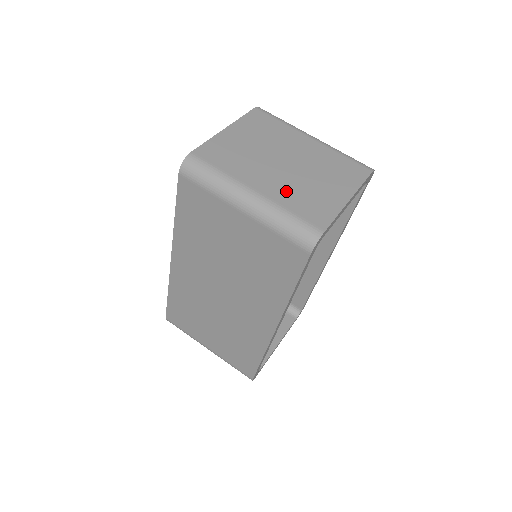
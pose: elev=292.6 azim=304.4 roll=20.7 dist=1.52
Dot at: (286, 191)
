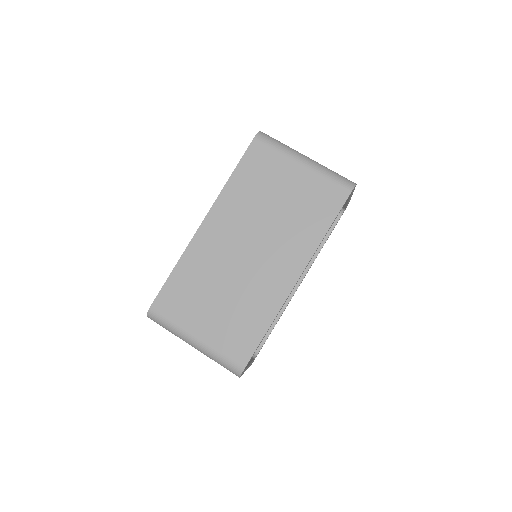
Dot at: occluded
